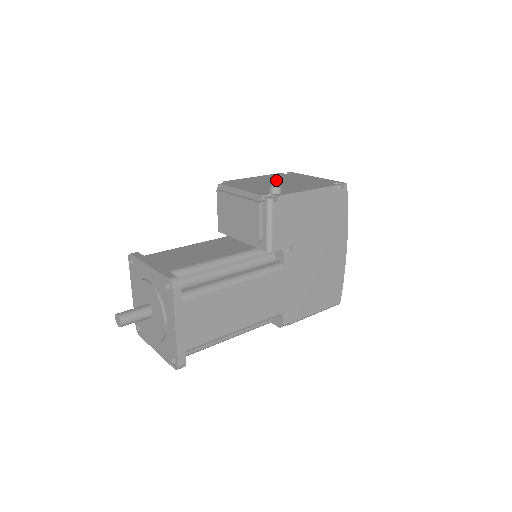
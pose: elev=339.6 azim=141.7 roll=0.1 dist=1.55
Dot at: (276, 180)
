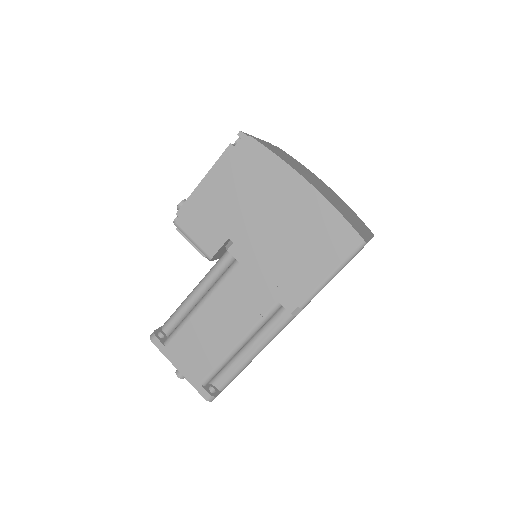
Dot at: occluded
